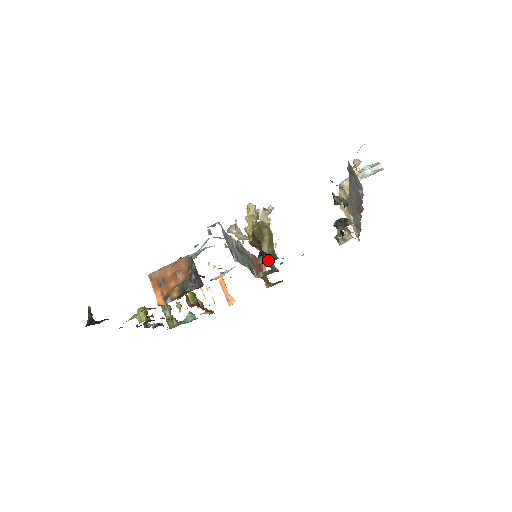
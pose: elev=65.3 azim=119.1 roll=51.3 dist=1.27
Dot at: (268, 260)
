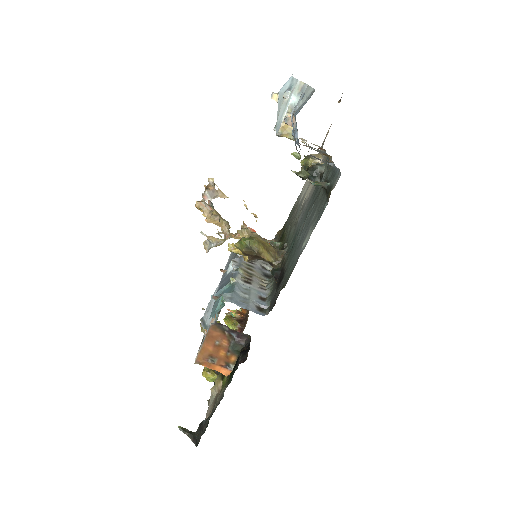
Dot at: (279, 264)
